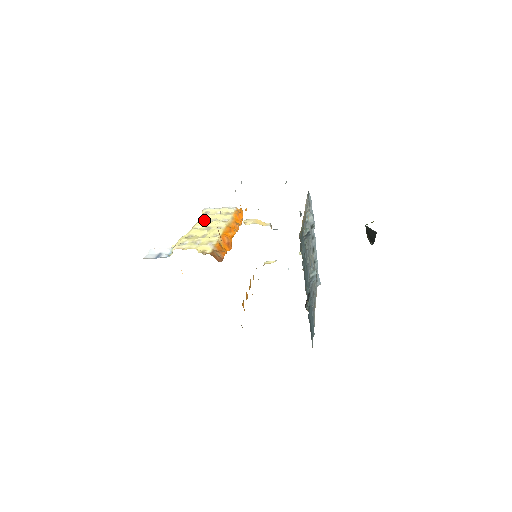
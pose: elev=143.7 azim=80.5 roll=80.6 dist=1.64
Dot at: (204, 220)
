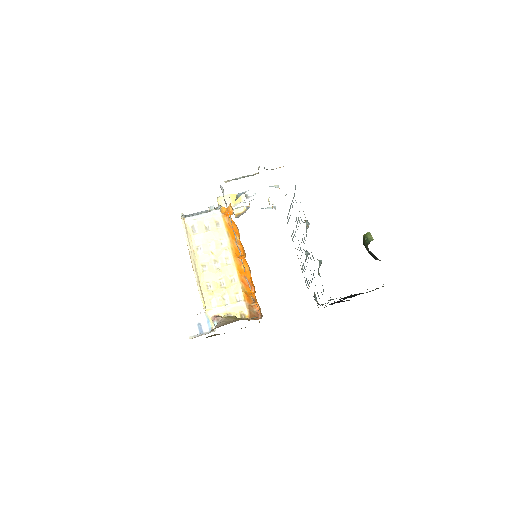
Dot at: (202, 247)
